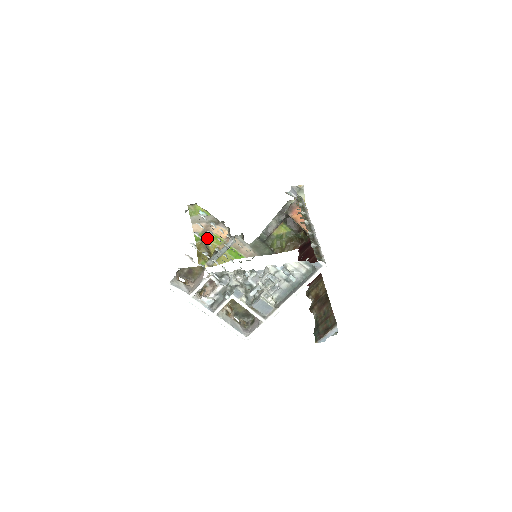
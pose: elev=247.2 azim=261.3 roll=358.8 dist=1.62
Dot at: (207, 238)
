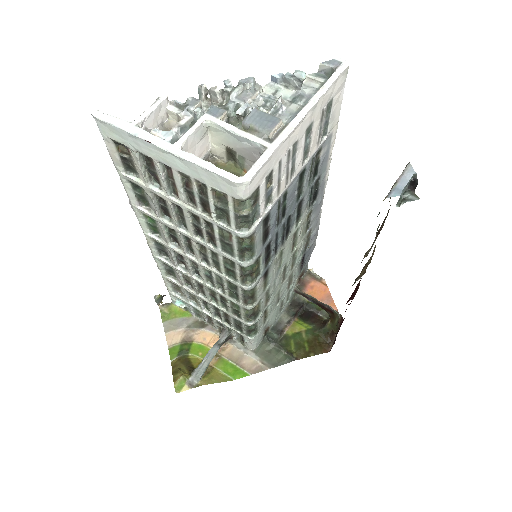
Dot at: (188, 351)
